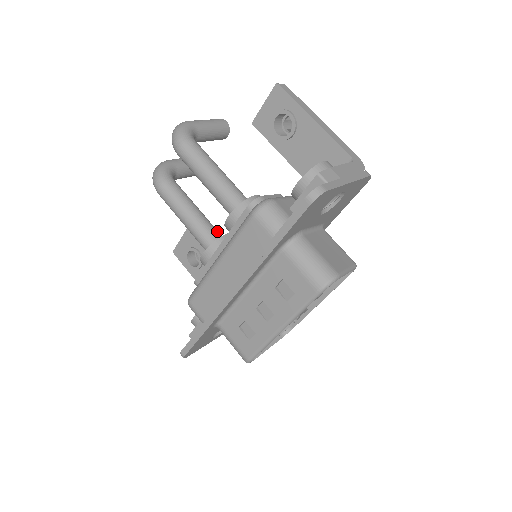
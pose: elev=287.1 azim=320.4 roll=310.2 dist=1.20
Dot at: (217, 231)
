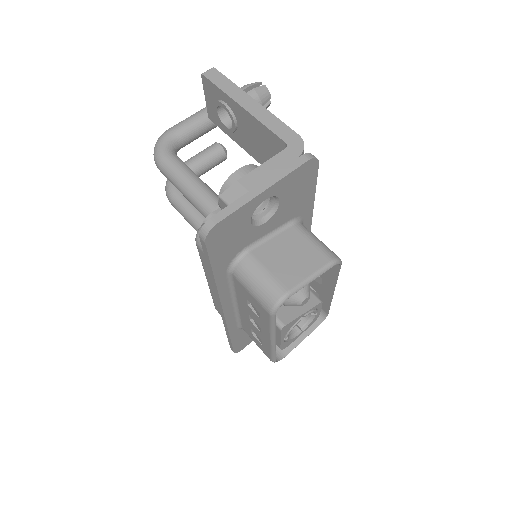
Dot at: occluded
